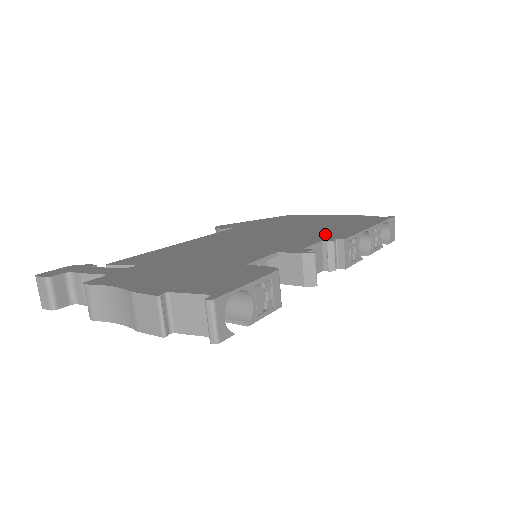
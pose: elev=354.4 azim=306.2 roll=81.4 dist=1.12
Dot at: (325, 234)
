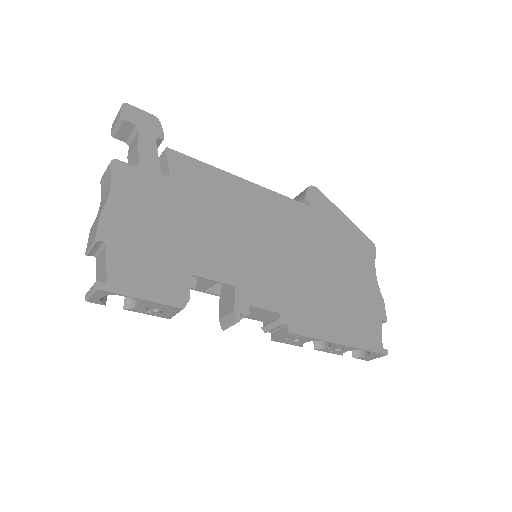
Dot at: (303, 308)
